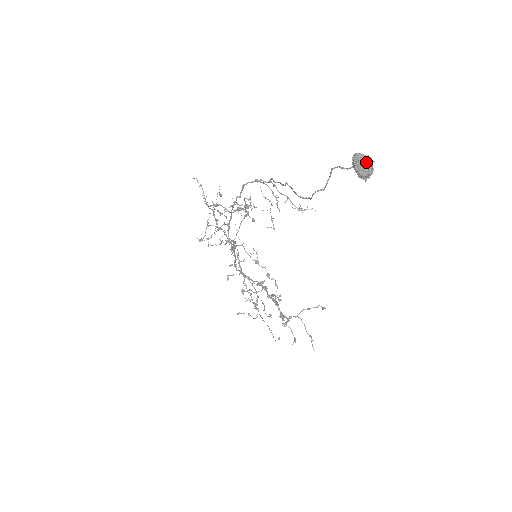
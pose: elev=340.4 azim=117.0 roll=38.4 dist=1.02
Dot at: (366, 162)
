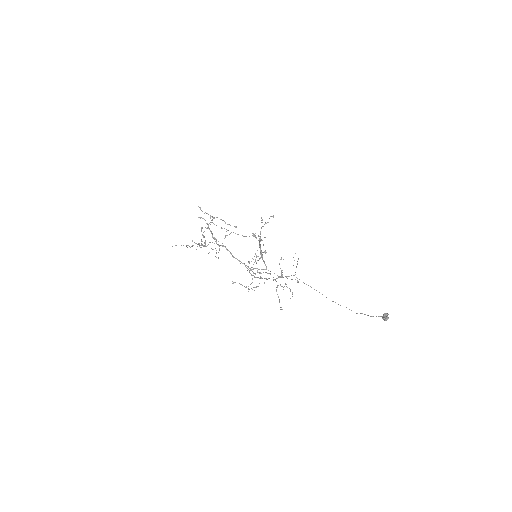
Dot at: occluded
